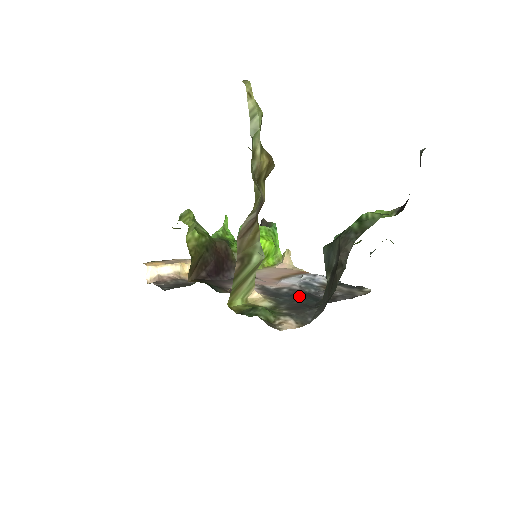
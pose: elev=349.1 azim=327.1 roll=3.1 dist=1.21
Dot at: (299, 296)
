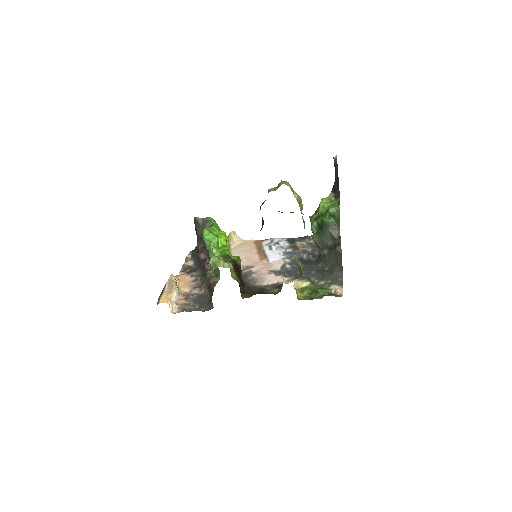
Dot at: (306, 267)
